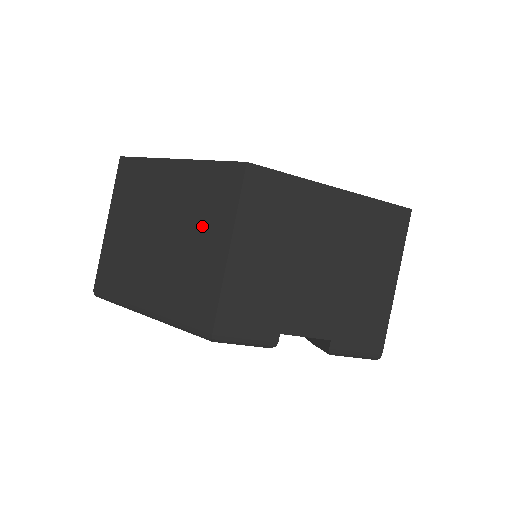
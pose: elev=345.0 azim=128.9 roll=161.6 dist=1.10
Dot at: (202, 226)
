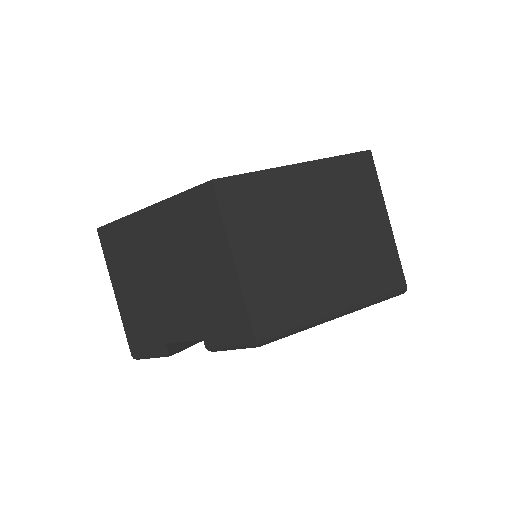
Dot at: occluded
